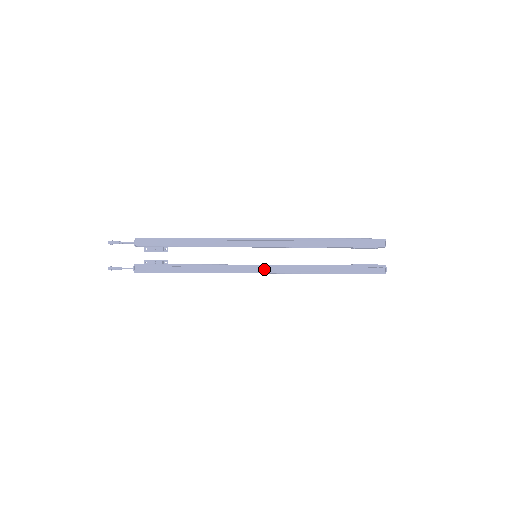
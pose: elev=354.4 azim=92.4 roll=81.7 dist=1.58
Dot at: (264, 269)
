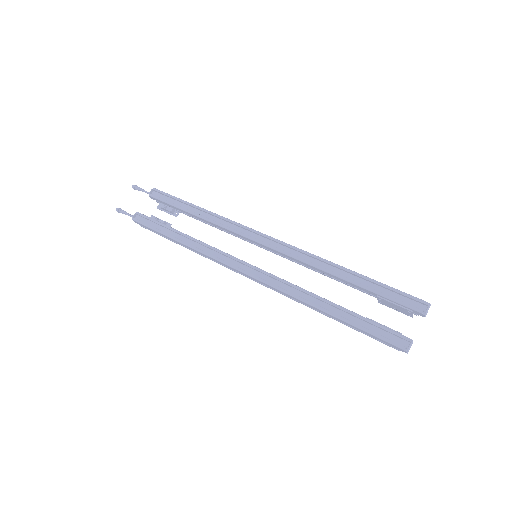
Dot at: (255, 273)
